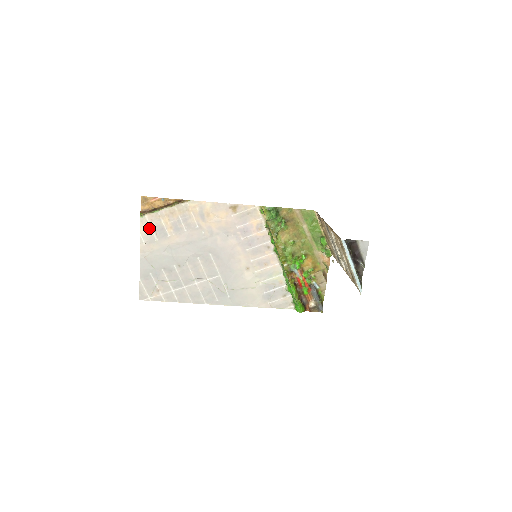
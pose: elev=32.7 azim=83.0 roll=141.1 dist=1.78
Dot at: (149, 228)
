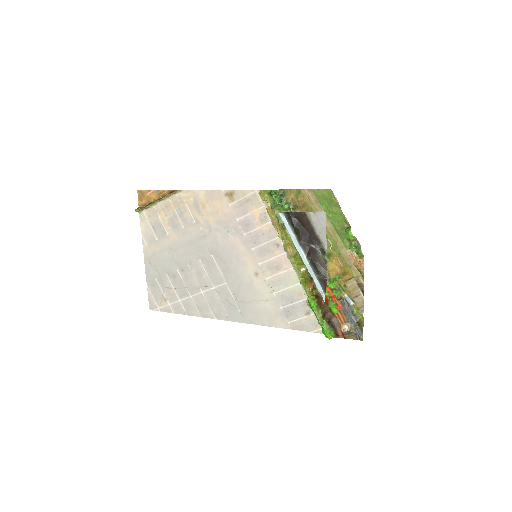
Dot at: (148, 226)
